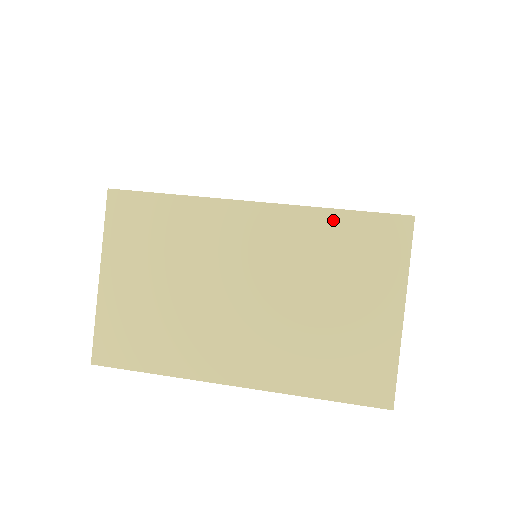
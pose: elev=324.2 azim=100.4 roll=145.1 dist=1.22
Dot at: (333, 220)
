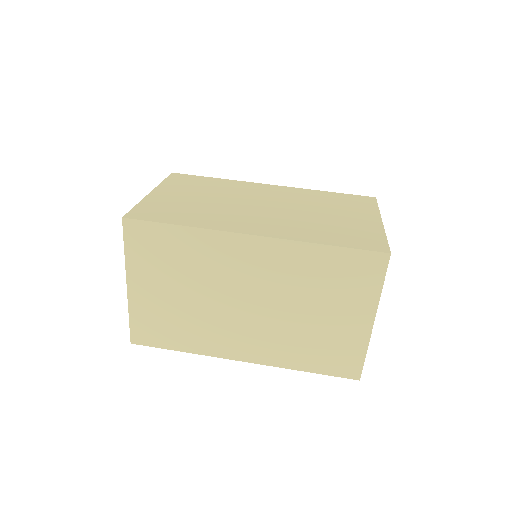
Dot at: (321, 253)
